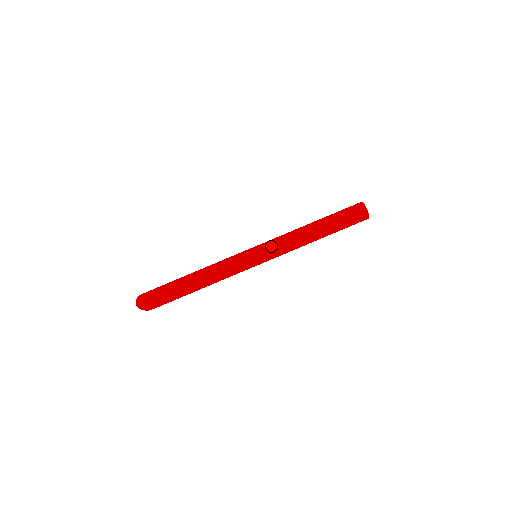
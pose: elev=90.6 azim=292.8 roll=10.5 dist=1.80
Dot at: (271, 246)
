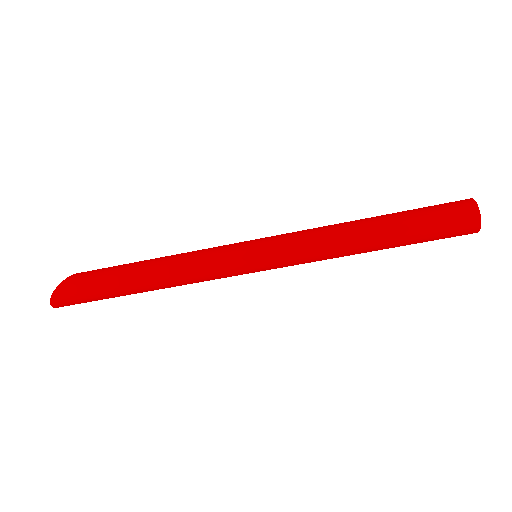
Dot at: (288, 264)
